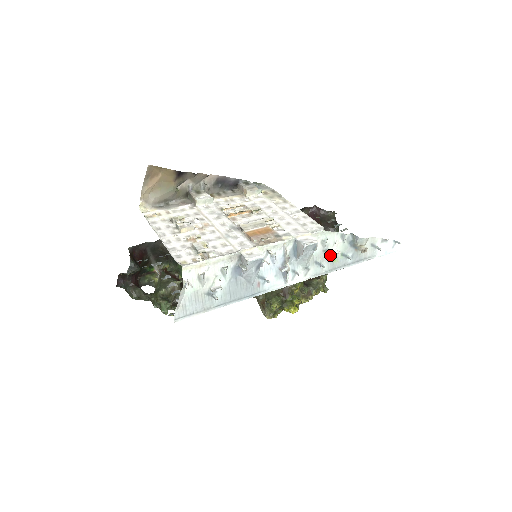
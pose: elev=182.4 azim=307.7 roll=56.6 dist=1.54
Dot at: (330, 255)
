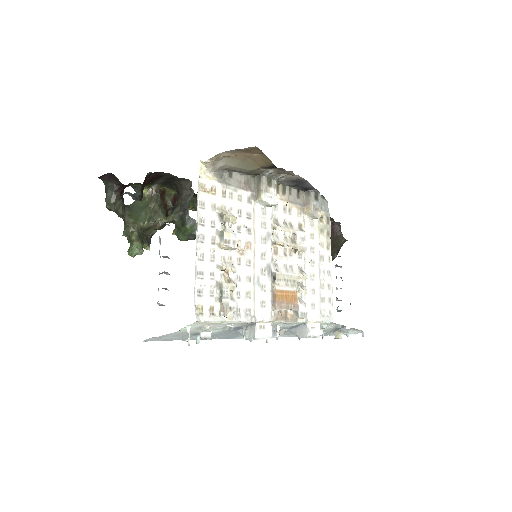
Dot at: occluded
